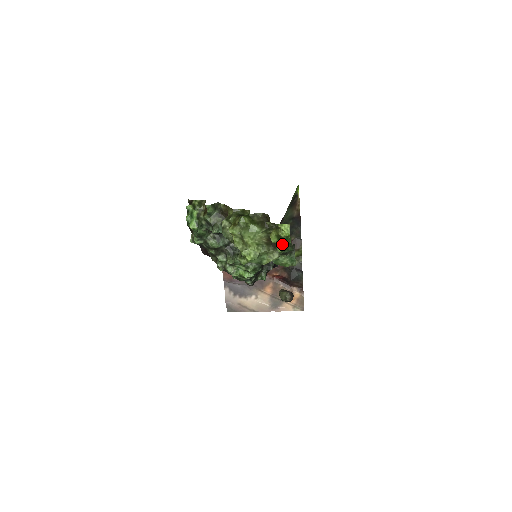
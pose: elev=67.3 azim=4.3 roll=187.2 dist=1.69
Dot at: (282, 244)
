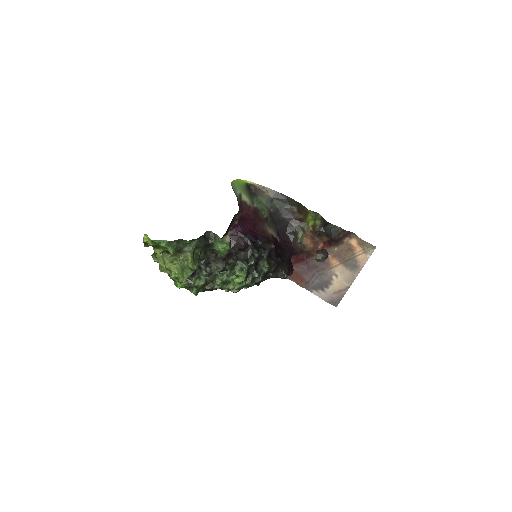
Dot at: (164, 248)
